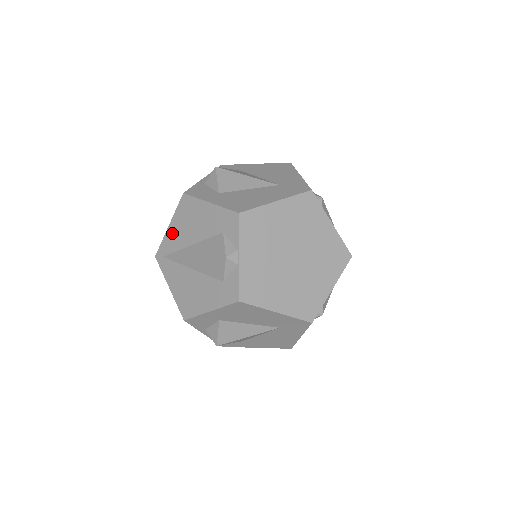
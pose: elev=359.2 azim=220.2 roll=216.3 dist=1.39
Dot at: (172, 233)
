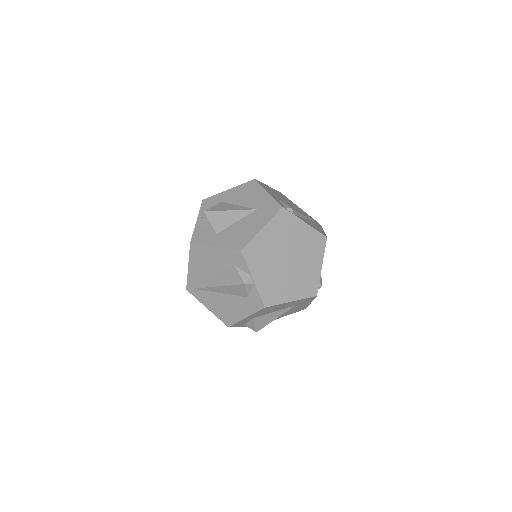
Dot at: (193, 272)
